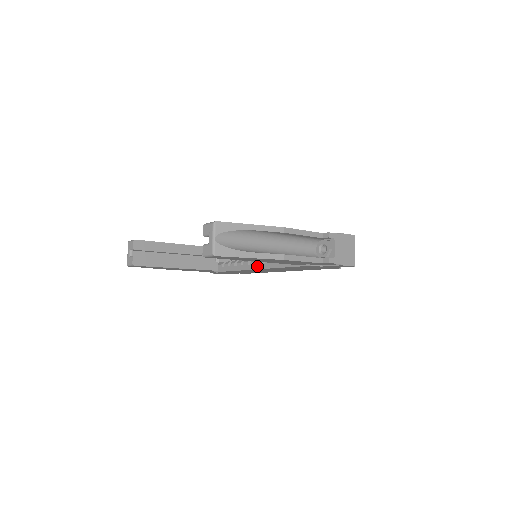
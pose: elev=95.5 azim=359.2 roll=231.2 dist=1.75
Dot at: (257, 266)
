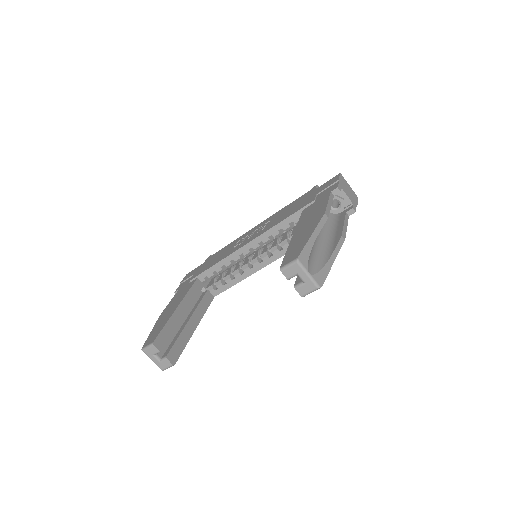
Dot at: (264, 263)
